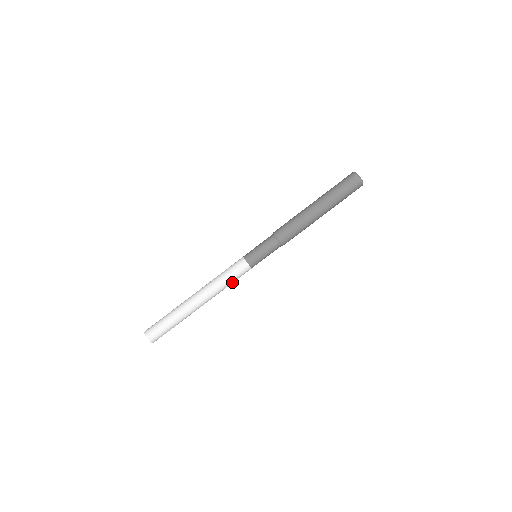
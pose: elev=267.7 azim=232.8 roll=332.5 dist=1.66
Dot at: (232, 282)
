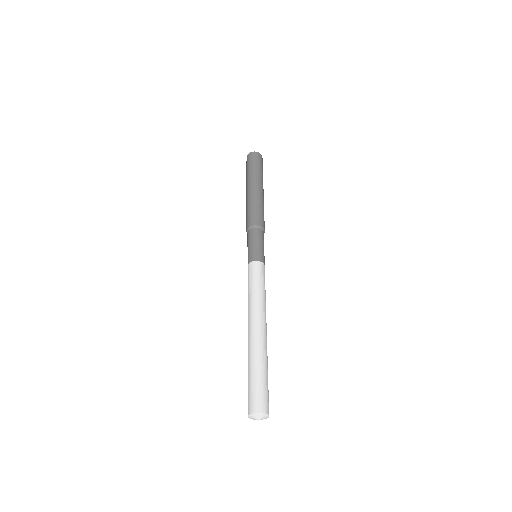
Dot at: (261, 286)
